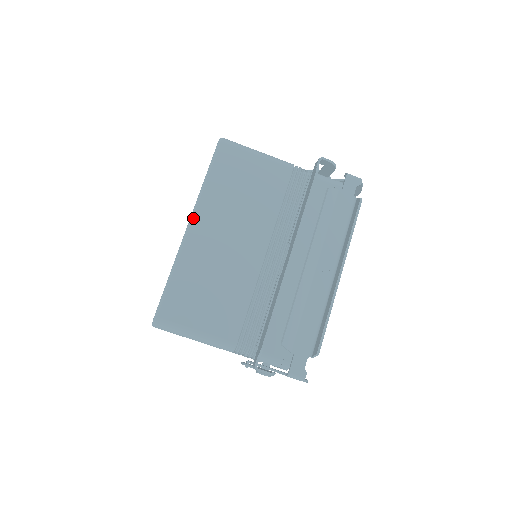
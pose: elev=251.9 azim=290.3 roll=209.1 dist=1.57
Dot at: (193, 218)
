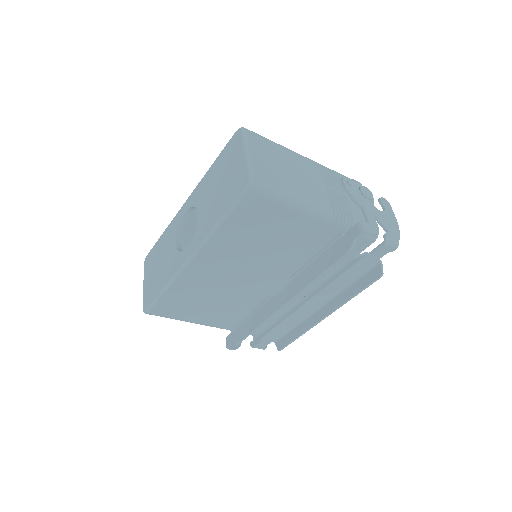
Dot at: (195, 256)
